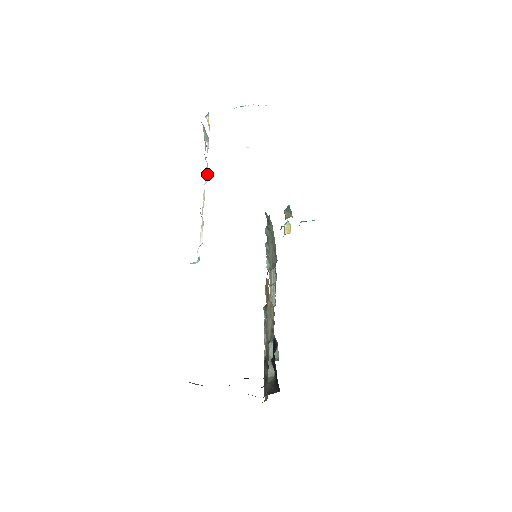
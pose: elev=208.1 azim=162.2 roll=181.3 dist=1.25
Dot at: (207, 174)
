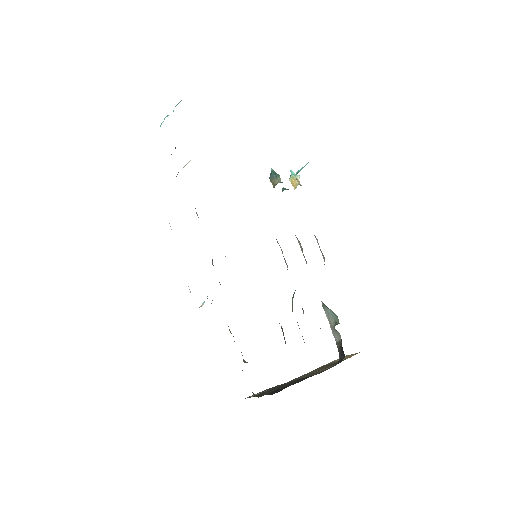
Dot at: occluded
